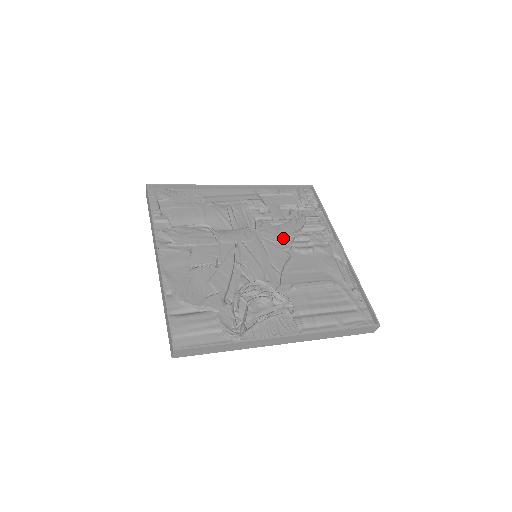
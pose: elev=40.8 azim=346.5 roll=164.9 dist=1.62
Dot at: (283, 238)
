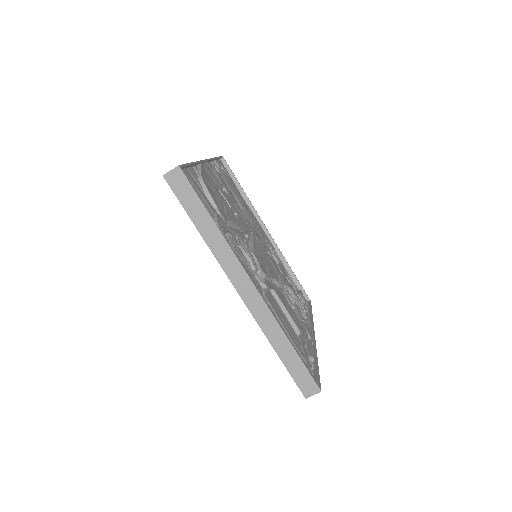
Dot at: (281, 276)
